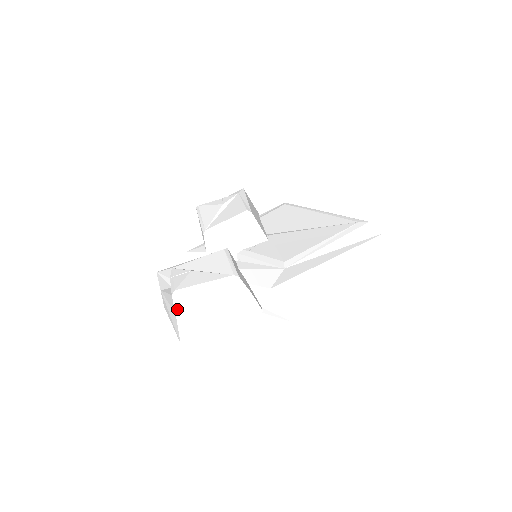
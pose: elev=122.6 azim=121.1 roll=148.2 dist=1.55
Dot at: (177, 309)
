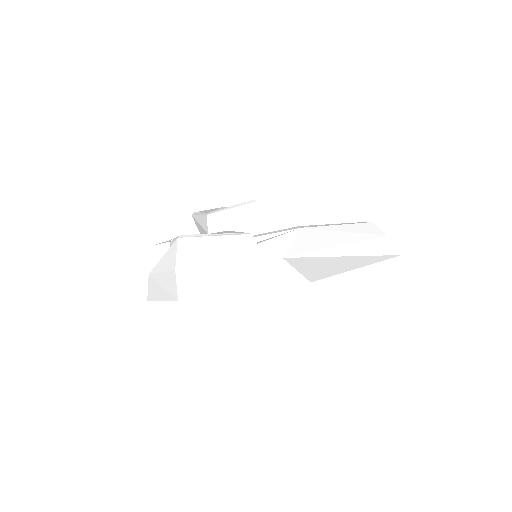
Dot at: (178, 262)
